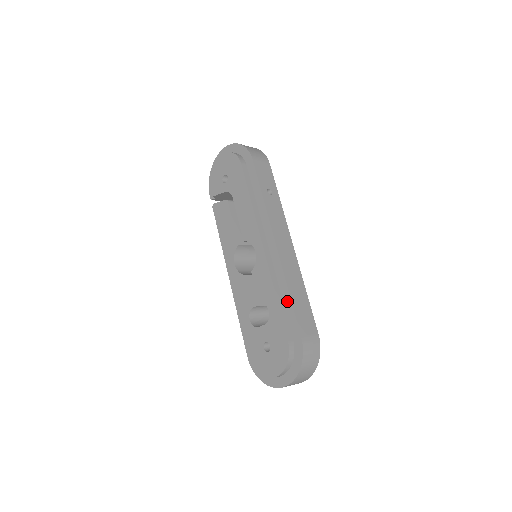
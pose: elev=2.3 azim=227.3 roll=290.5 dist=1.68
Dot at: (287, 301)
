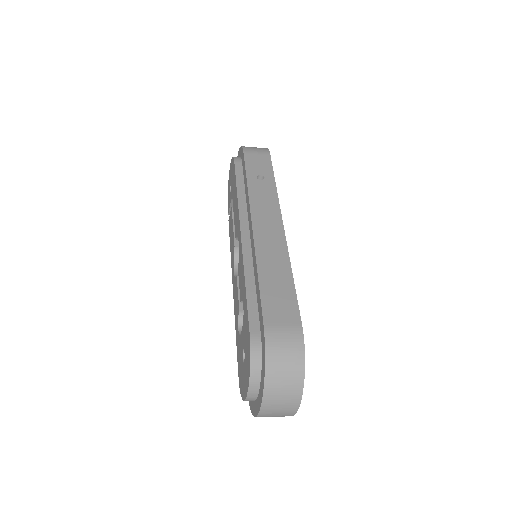
Dot at: (257, 285)
